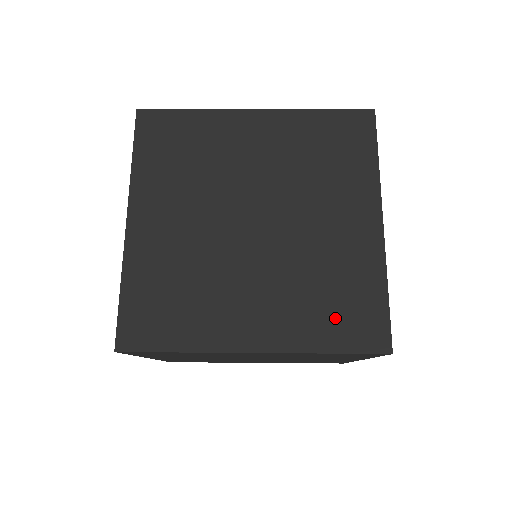
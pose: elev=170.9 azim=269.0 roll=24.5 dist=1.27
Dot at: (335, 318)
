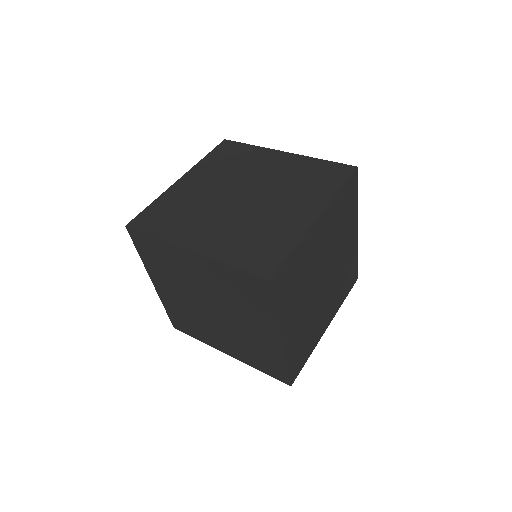
Dot at: (261, 363)
